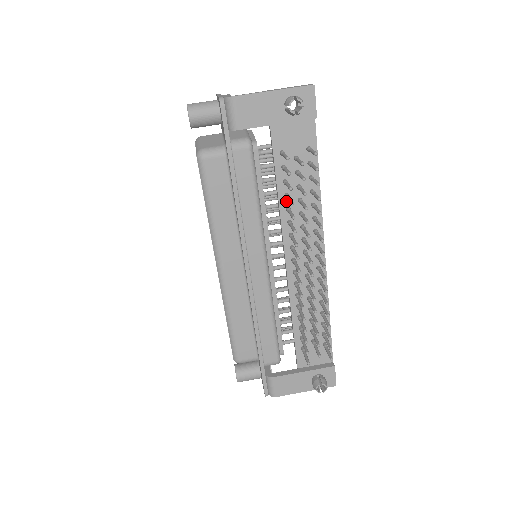
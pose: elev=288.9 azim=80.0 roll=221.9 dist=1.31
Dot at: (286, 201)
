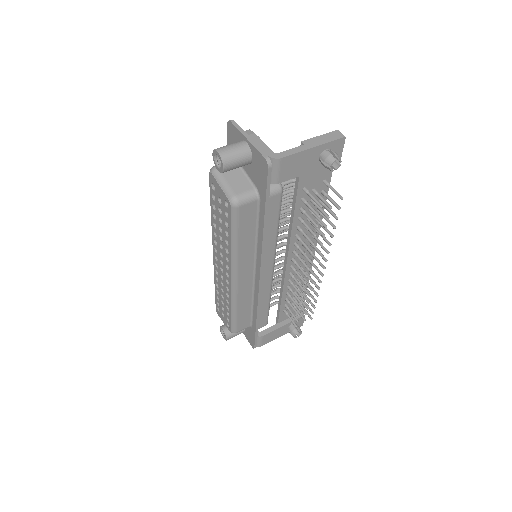
Dot at: (298, 222)
